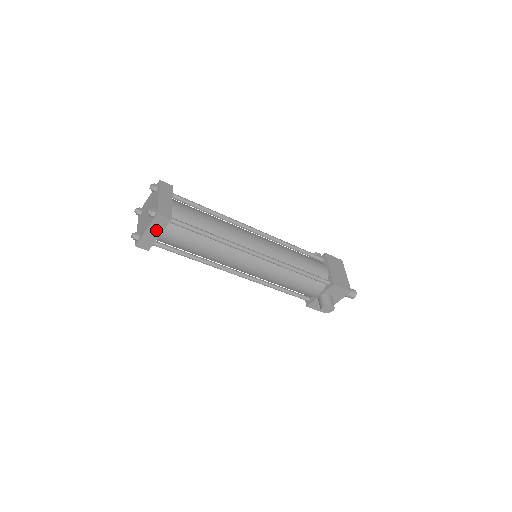
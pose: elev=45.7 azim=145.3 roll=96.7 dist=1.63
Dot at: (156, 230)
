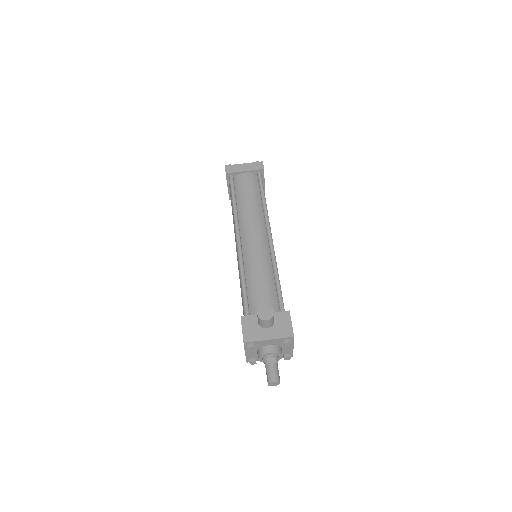
Dot at: (248, 168)
